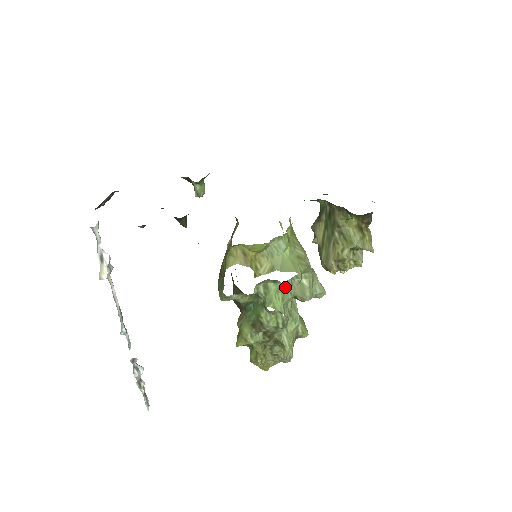
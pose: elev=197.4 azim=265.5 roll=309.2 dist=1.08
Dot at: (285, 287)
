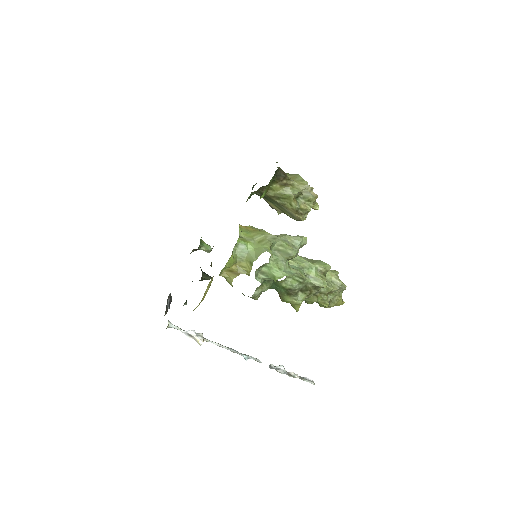
Dot at: (273, 262)
